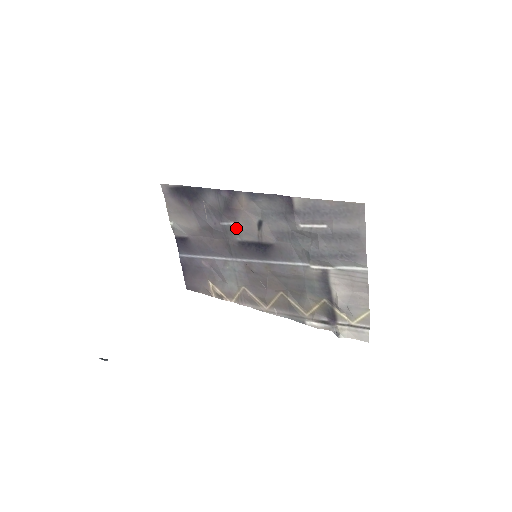
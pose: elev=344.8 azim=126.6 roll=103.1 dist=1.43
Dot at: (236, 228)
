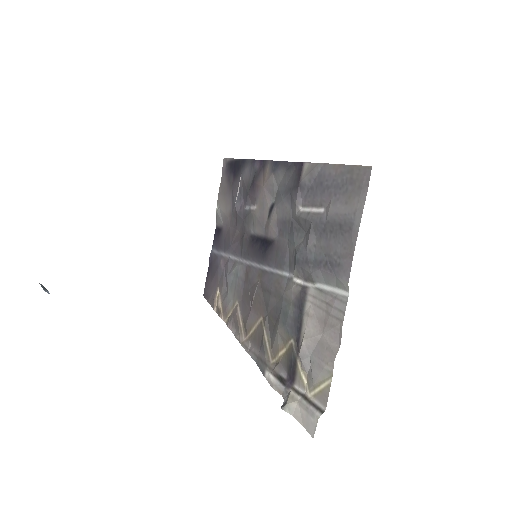
Dot at: (253, 214)
